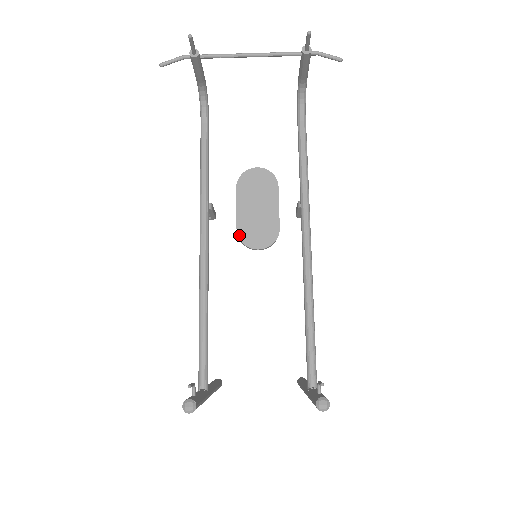
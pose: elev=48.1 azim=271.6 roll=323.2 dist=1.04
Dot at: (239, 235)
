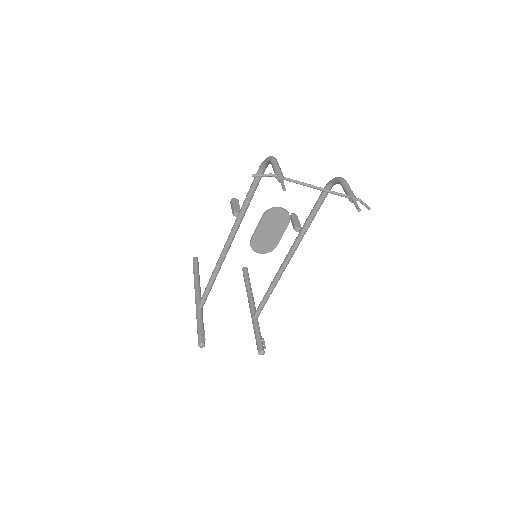
Dot at: (251, 244)
